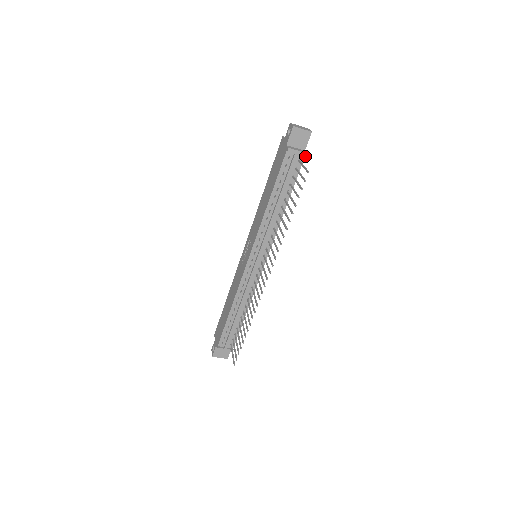
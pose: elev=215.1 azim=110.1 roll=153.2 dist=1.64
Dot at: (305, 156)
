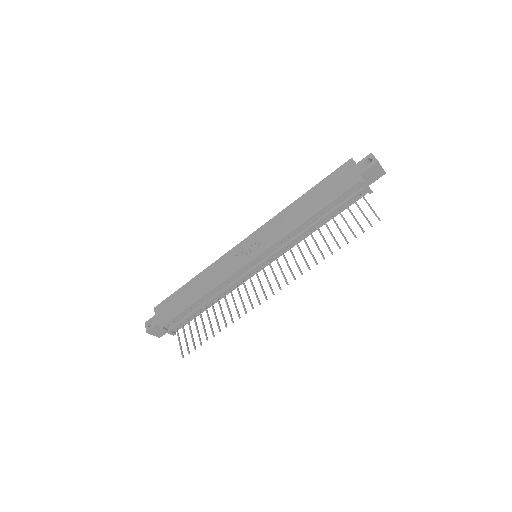
Dot at: (370, 193)
